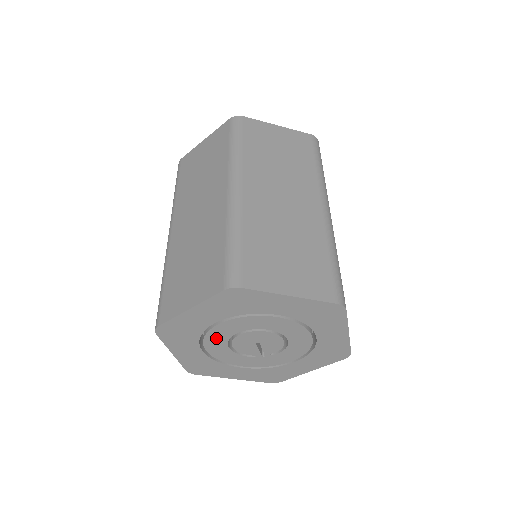
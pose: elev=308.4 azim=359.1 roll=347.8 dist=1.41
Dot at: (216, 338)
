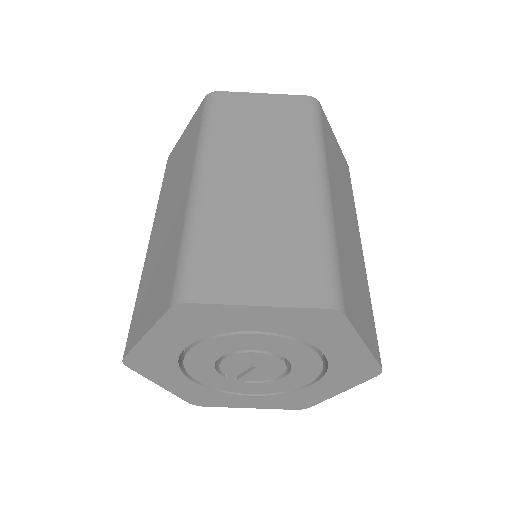
Dot at: (225, 344)
